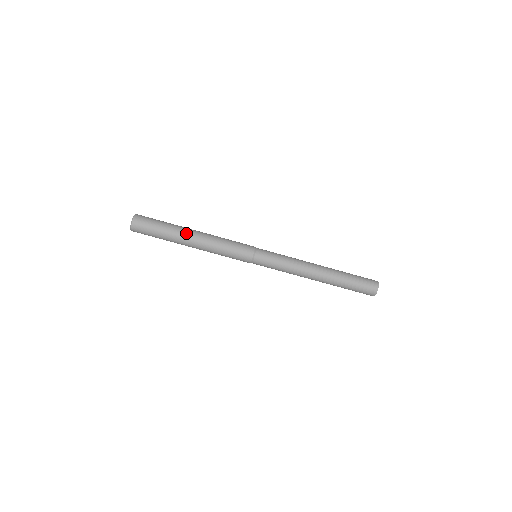
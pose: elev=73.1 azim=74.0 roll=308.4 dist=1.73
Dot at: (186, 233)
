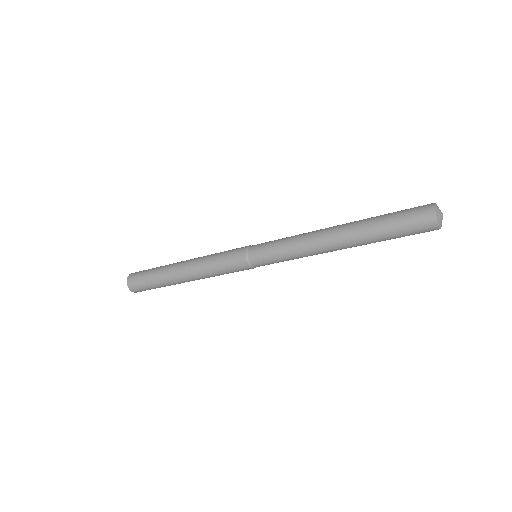
Dot at: (175, 277)
